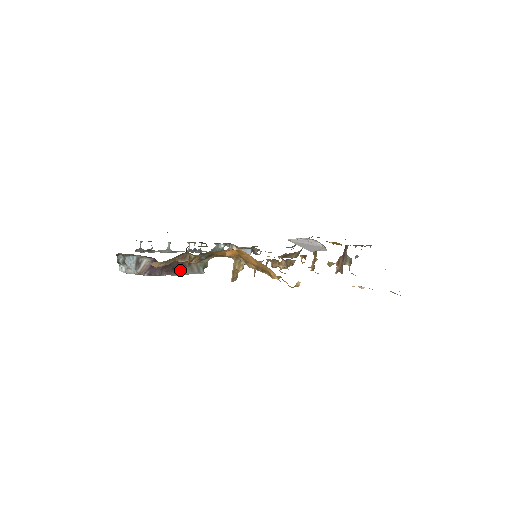
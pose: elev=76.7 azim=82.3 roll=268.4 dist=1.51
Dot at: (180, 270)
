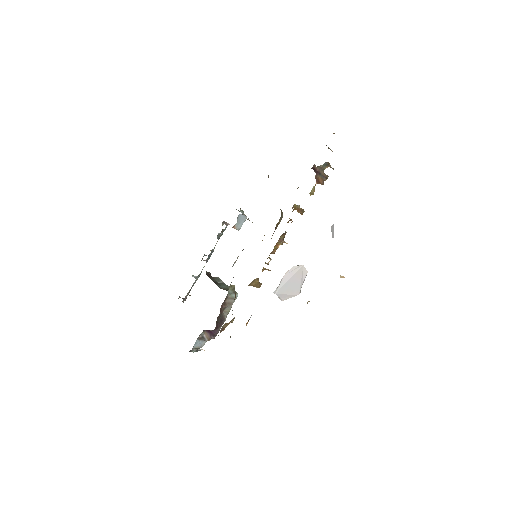
Dot at: (224, 313)
